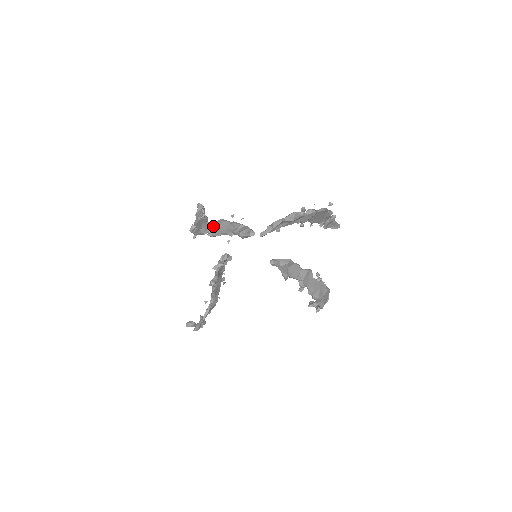
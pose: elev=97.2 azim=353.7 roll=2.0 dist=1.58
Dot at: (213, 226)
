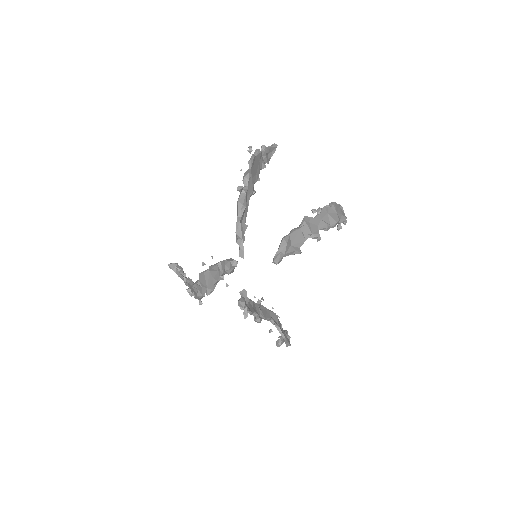
Dot at: (201, 285)
